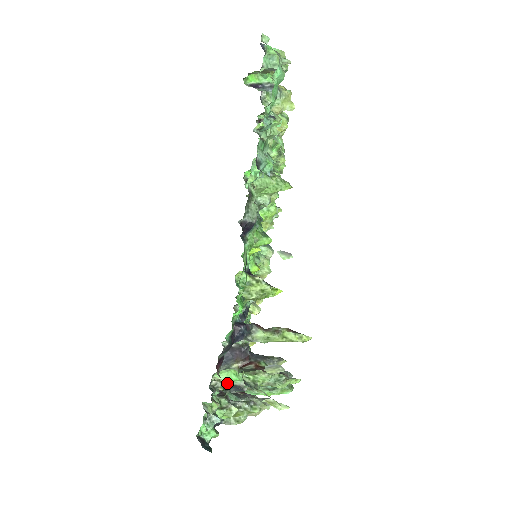
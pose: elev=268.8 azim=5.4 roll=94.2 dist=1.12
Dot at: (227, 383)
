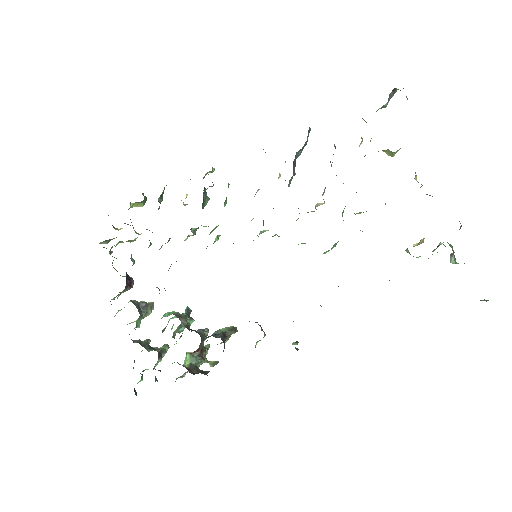
Dot at: occluded
